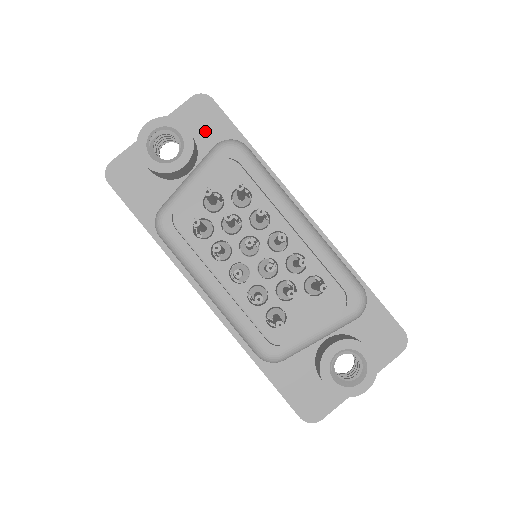
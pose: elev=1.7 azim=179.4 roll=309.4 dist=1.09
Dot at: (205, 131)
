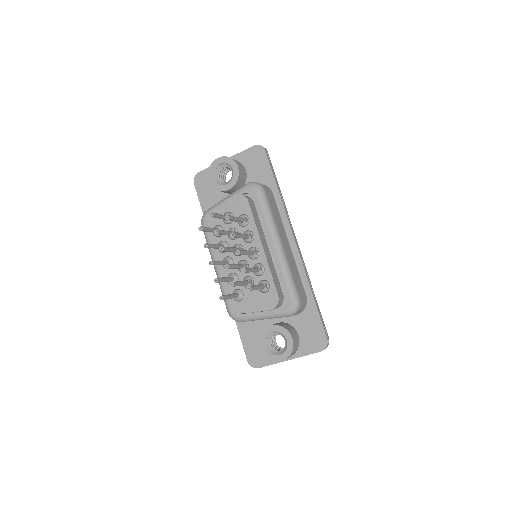
Dot at: (254, 170)
